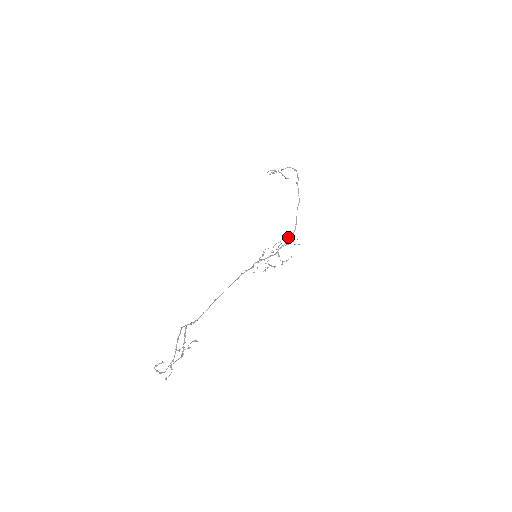
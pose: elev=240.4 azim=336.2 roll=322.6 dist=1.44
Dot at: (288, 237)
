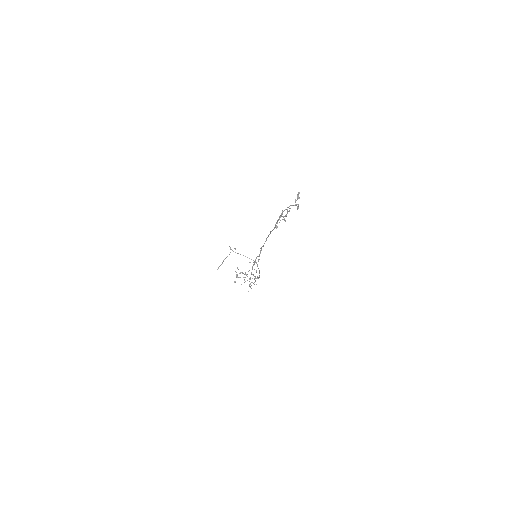
Dot at: occluded
